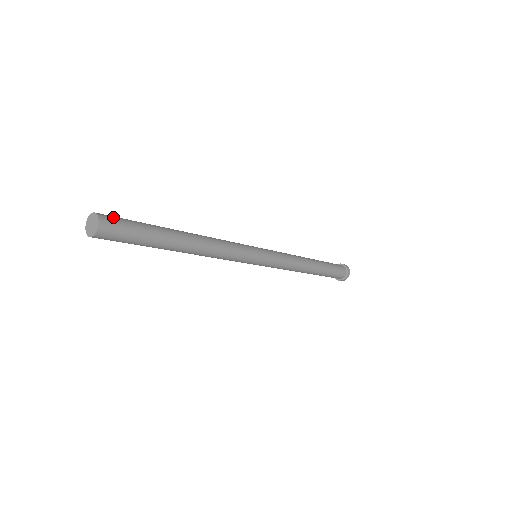
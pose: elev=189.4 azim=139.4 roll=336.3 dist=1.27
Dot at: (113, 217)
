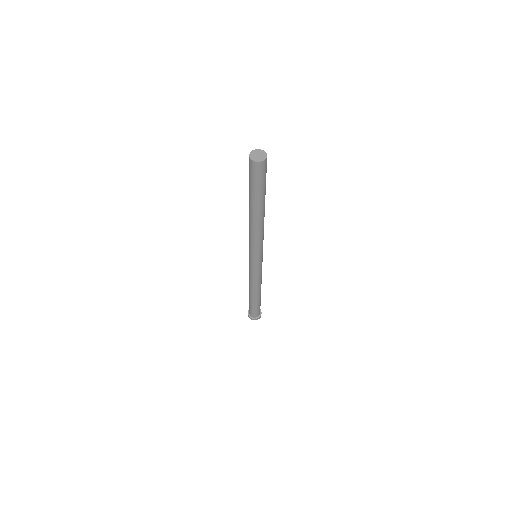
Dot at: occluded
